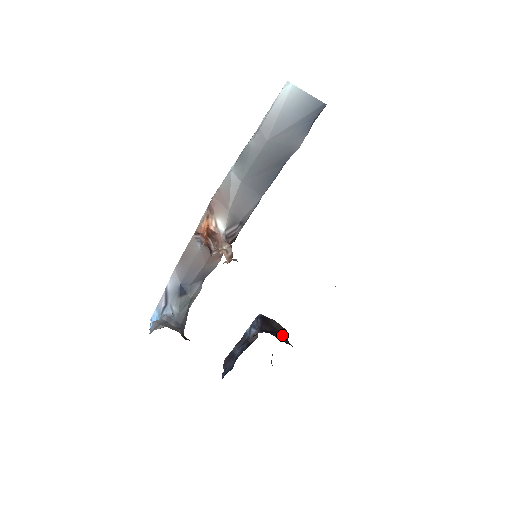
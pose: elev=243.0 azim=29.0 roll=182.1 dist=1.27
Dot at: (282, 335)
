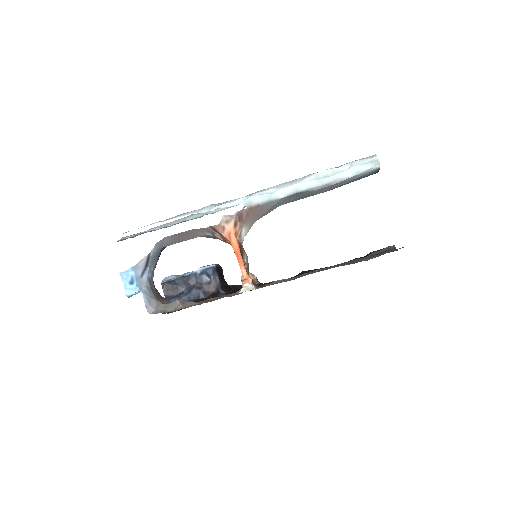
Dot at: occluded
